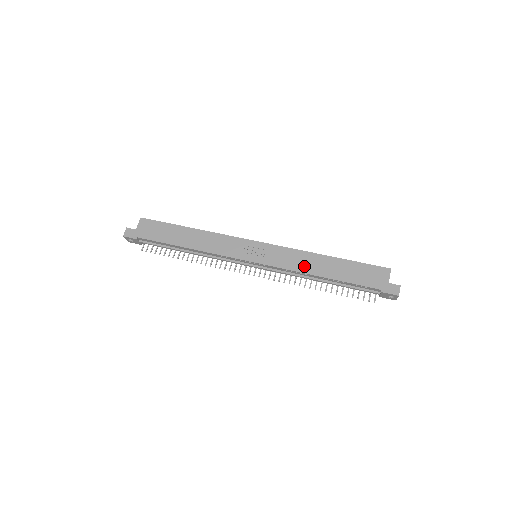
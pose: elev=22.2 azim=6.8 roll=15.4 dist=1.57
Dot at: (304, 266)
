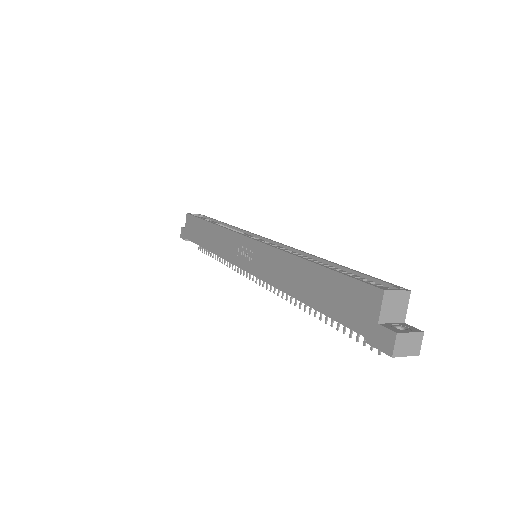
Dot at: (281, 278)
